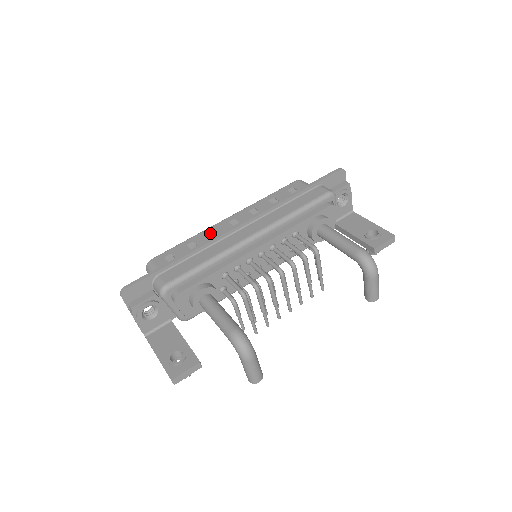
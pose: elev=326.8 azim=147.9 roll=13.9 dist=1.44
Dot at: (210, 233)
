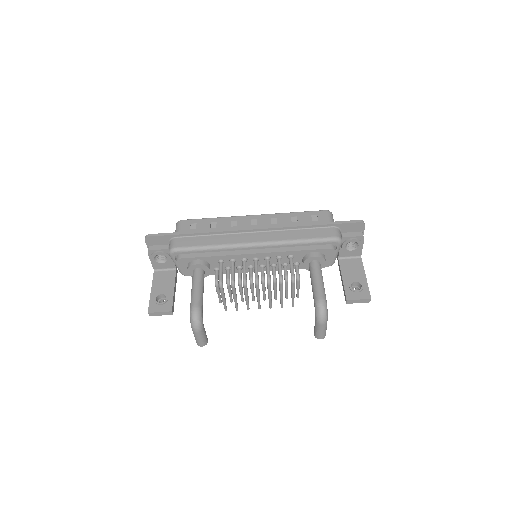
Dot at: (232, 222)
